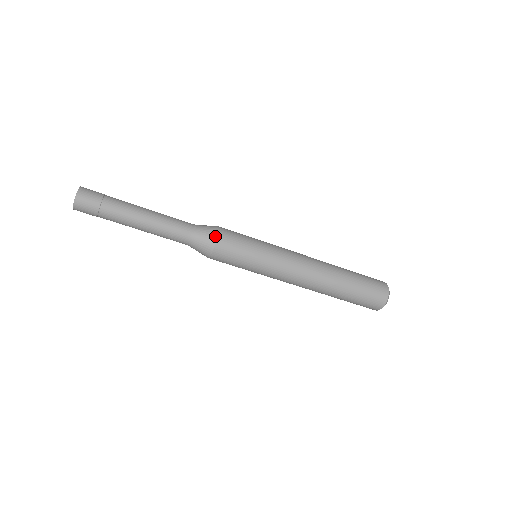
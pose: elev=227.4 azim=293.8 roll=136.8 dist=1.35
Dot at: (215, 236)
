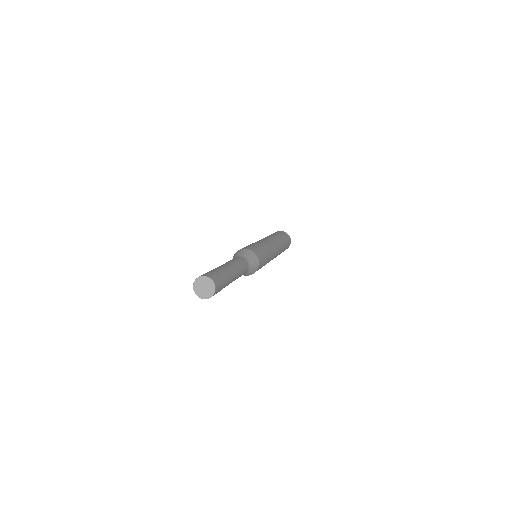
Dot at: occluded
